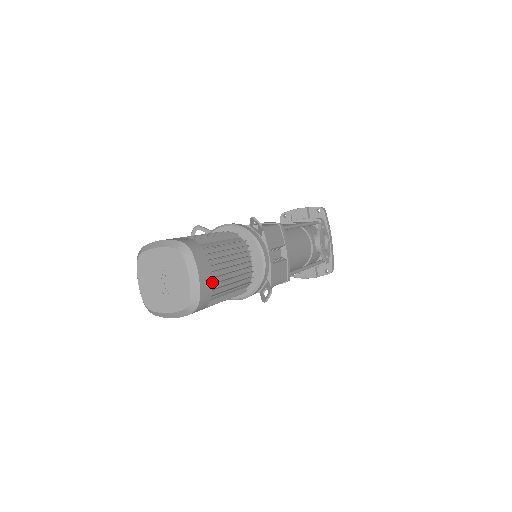
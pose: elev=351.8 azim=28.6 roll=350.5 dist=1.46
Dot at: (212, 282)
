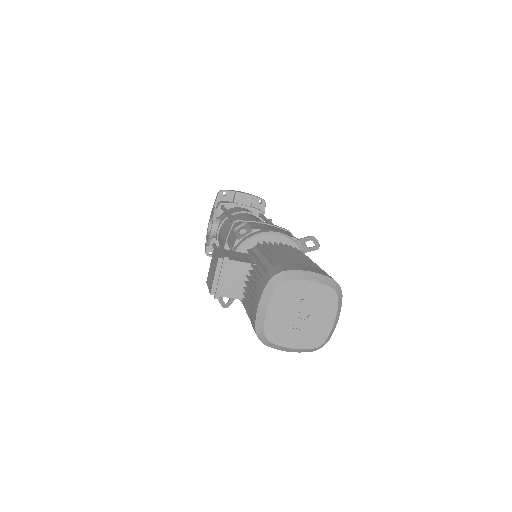
Dot at: occluded
